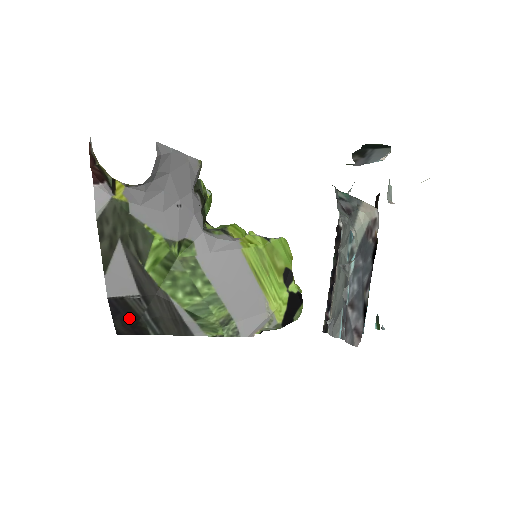
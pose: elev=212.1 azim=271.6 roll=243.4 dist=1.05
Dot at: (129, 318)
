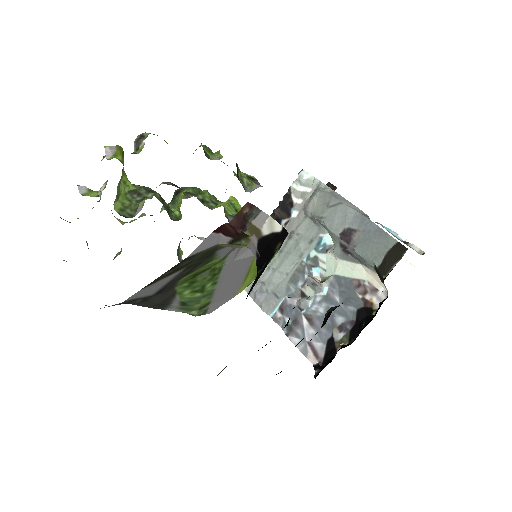
Dot at: occluded
